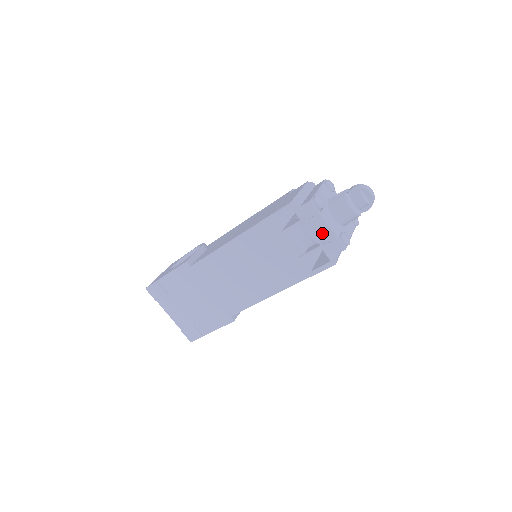
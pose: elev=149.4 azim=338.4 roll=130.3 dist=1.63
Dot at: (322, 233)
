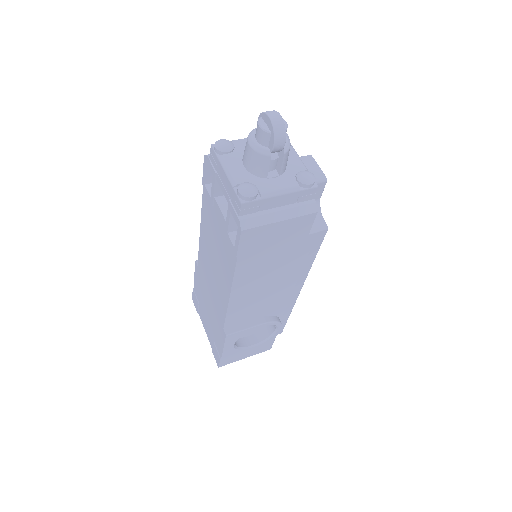
Dot at: (226, 187)
